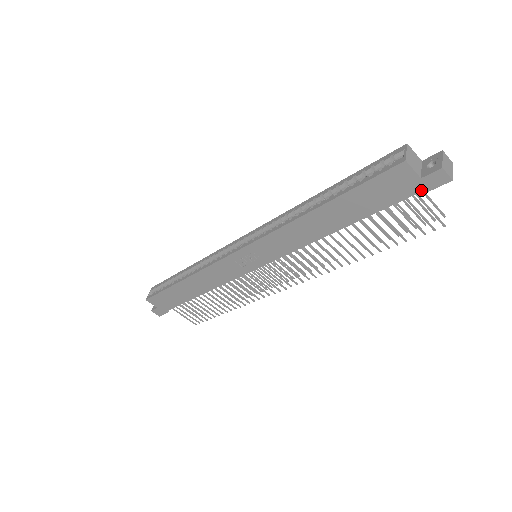
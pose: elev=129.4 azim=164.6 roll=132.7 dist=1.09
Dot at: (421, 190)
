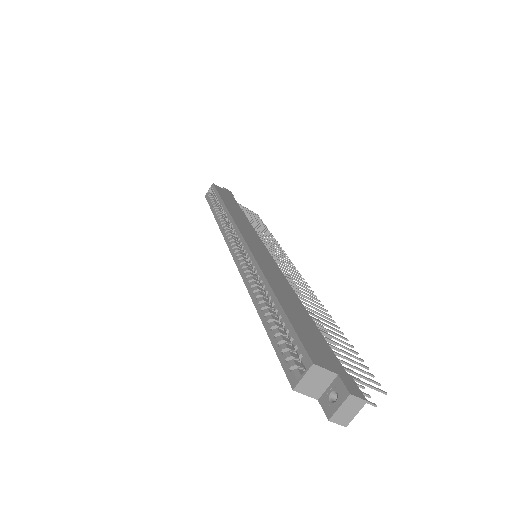
Dot at: occluded
